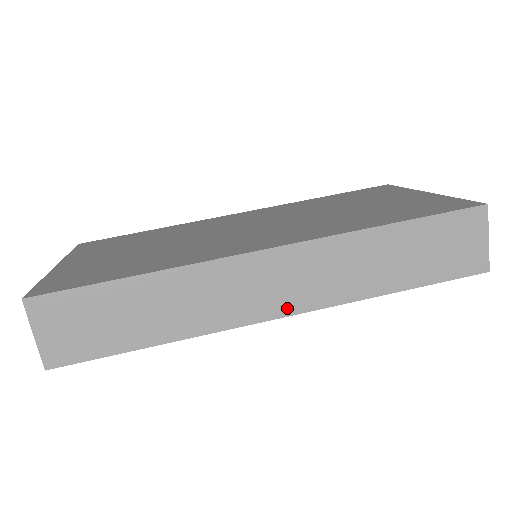
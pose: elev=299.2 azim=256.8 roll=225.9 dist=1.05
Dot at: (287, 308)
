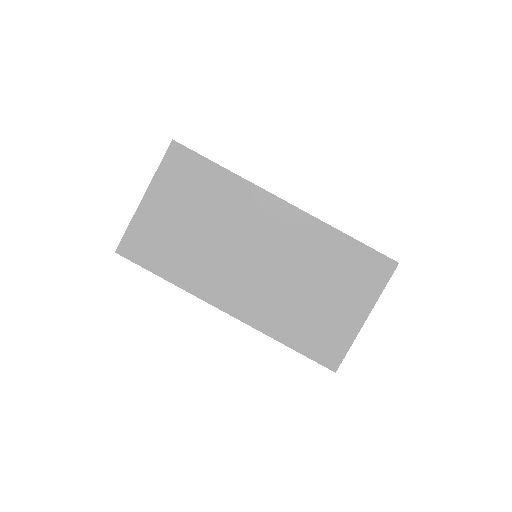
Dot at: occluded
